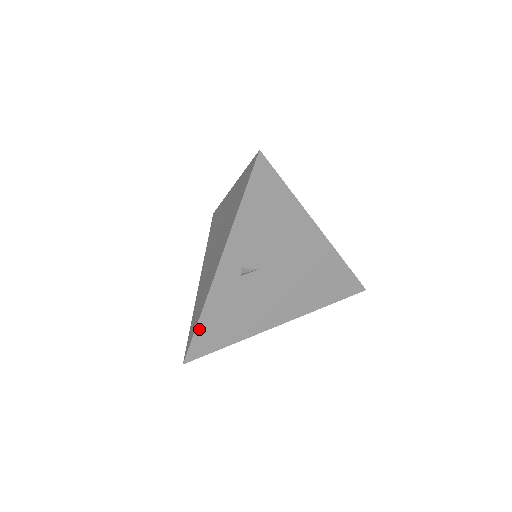
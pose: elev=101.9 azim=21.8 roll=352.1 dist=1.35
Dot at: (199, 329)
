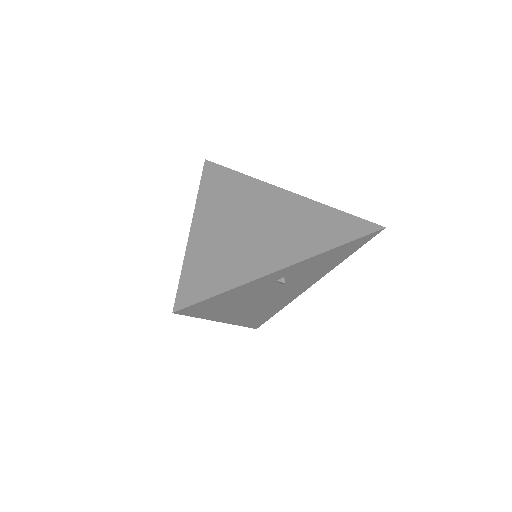
Dot at: (218, 296)
